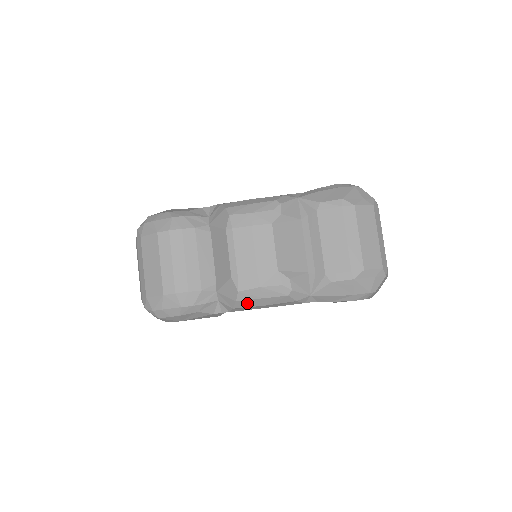
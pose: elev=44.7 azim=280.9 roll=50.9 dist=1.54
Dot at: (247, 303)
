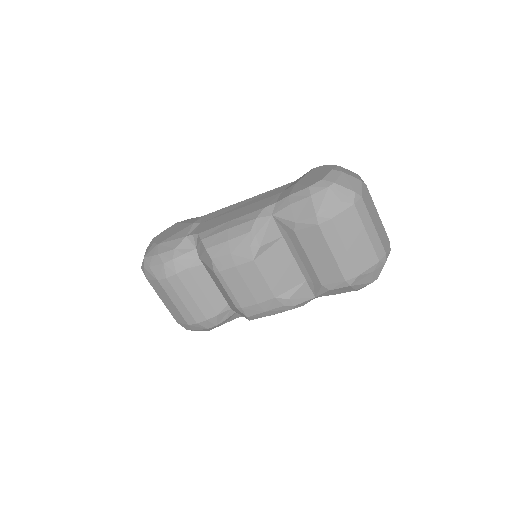
Dot at: occluded
